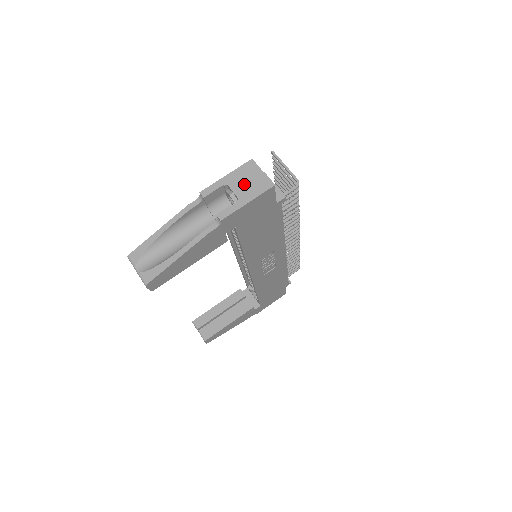
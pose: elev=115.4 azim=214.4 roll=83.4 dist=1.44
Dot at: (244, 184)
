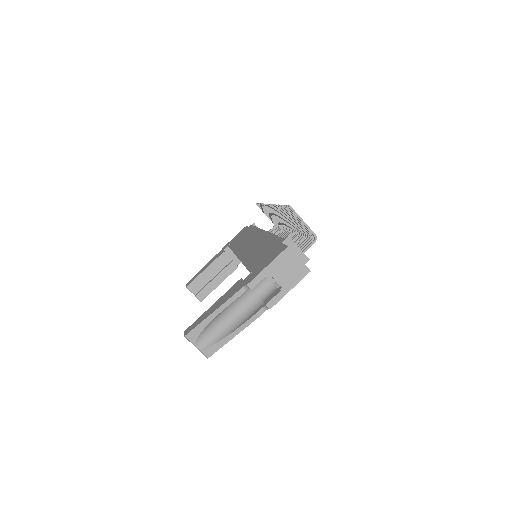
Dot at: (285, 273)
